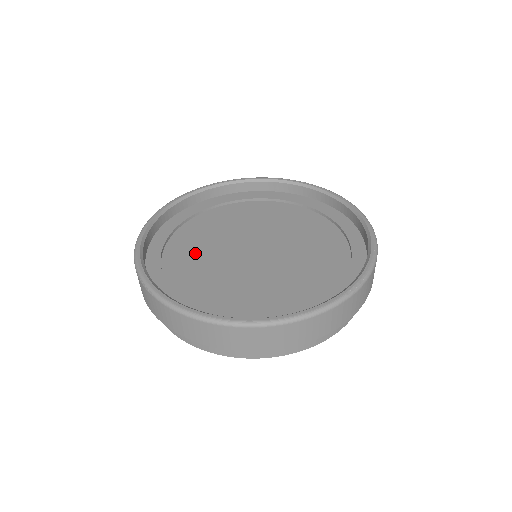
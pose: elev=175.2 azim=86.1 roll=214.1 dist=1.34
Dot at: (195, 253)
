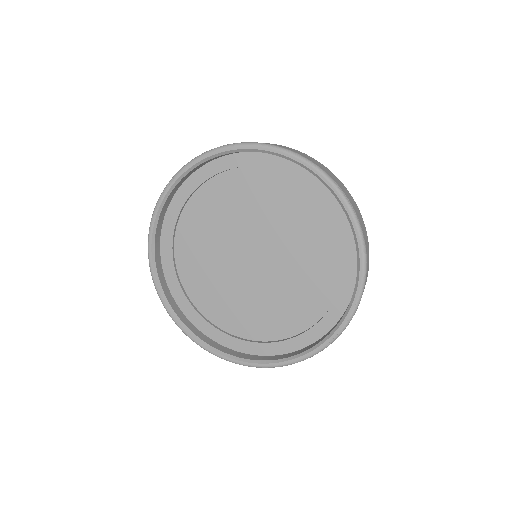
Dot at: (201, 259)
